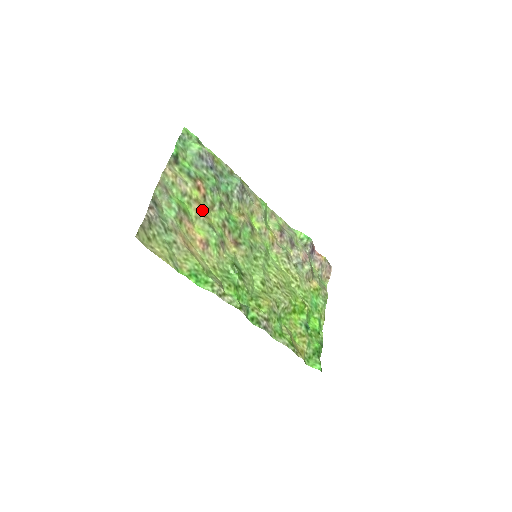
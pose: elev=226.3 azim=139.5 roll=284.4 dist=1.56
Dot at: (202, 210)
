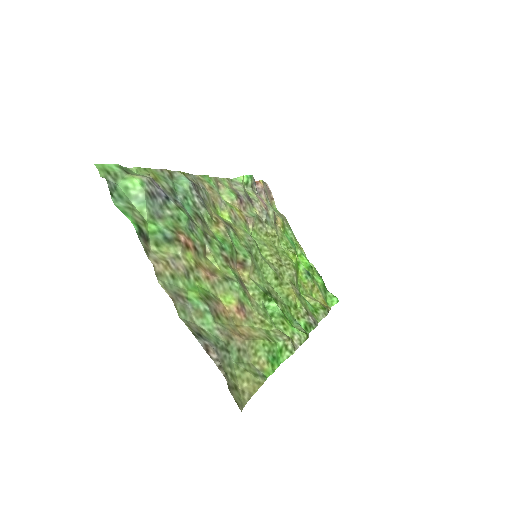
Dot at: (206, 269)
